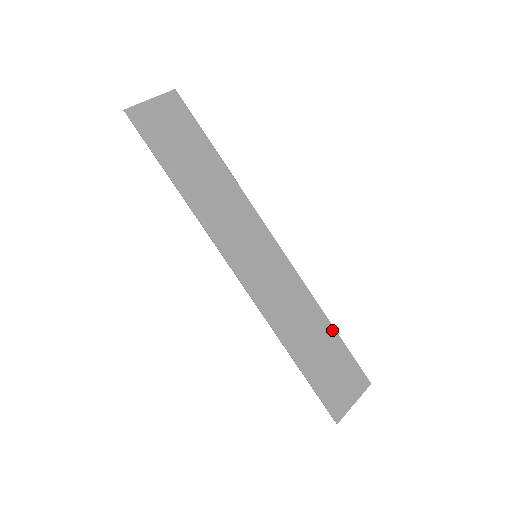
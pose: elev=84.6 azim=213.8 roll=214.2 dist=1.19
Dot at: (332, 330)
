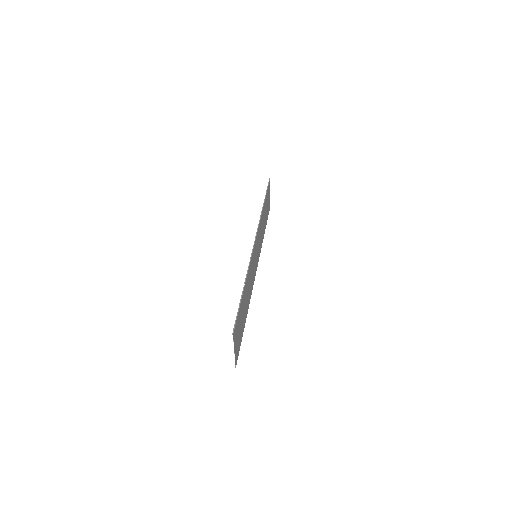
Dot at: (245, 322)
